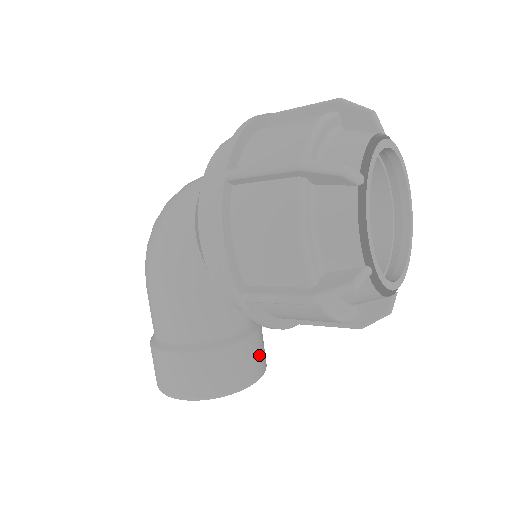
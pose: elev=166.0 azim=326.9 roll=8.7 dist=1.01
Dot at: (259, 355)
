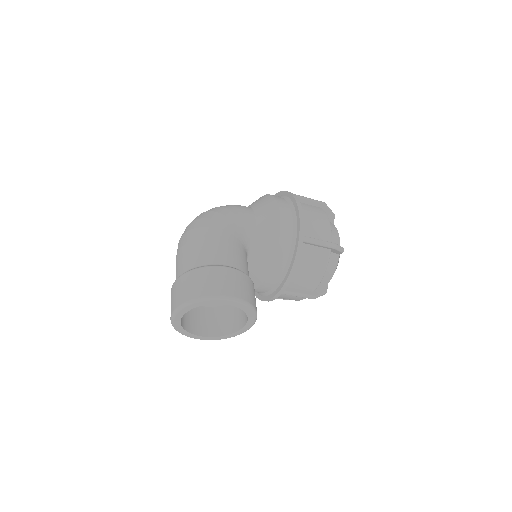
Dot at: occluded
